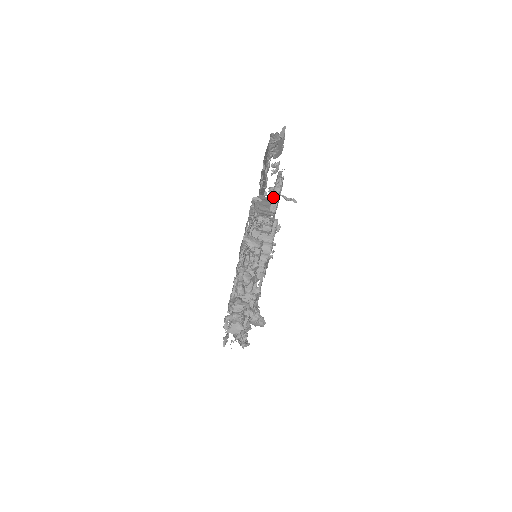
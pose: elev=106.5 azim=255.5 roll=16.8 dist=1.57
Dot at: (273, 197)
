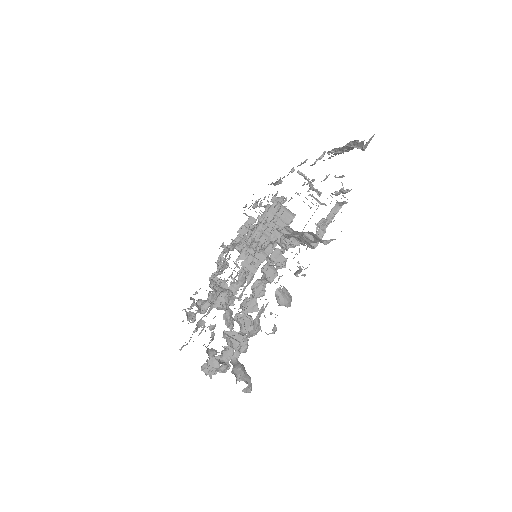
Dot at: (327, 241)
